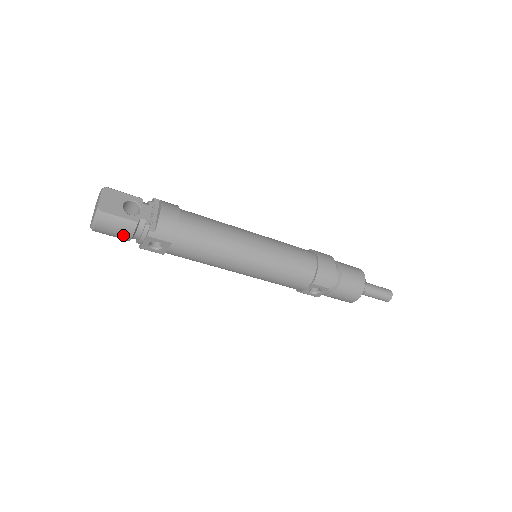
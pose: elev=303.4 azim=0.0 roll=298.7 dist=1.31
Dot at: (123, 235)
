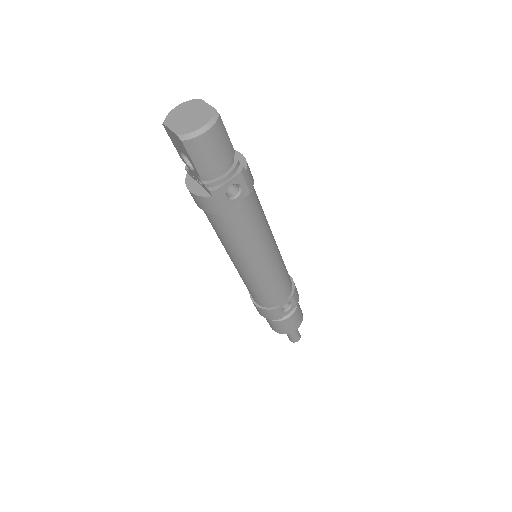
Dot at: (219, 160)
